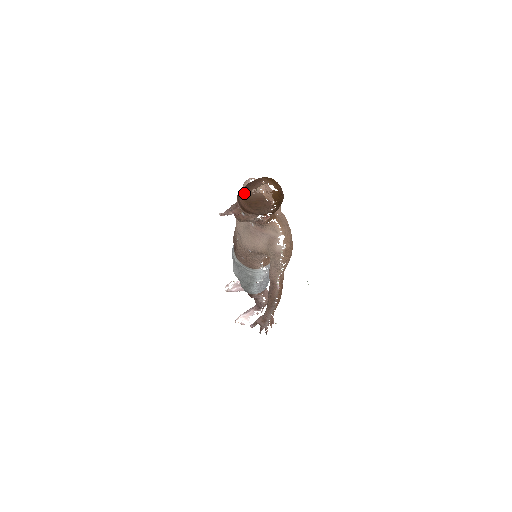
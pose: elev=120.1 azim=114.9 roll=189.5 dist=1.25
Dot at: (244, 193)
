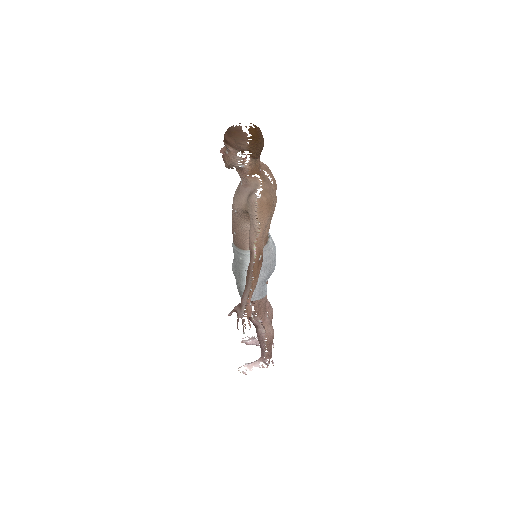
Dot at: (229, 128)
